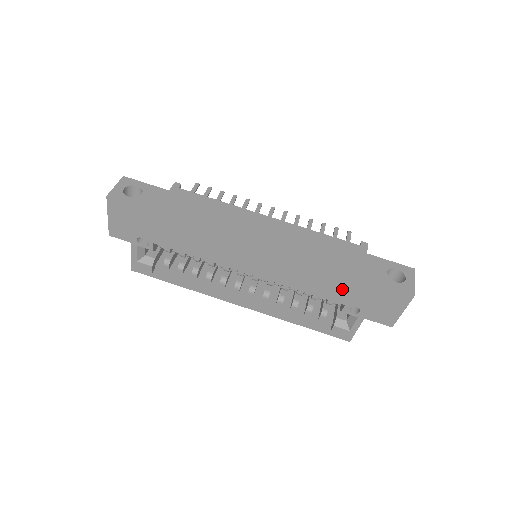
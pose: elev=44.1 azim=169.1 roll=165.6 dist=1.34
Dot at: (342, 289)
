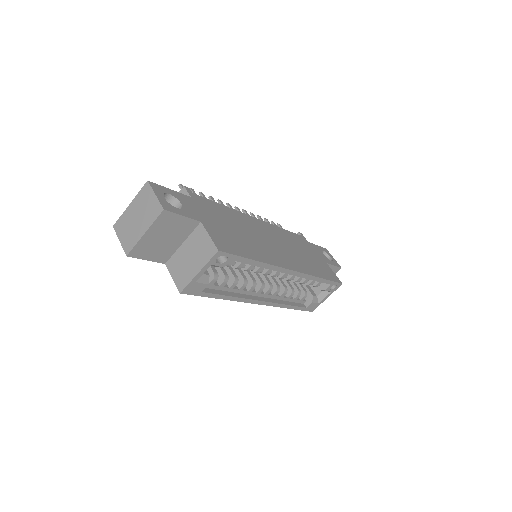
Dot at: (326, 273)
